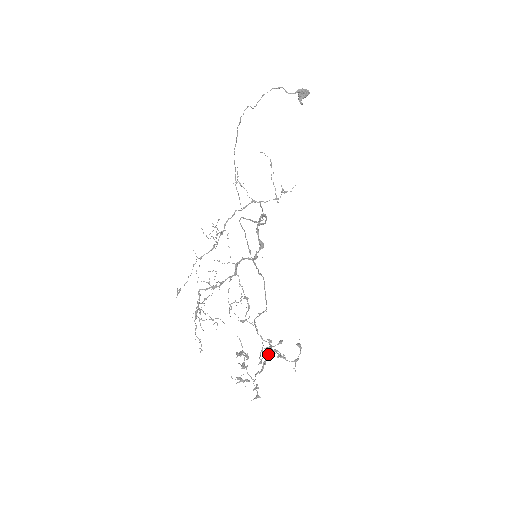
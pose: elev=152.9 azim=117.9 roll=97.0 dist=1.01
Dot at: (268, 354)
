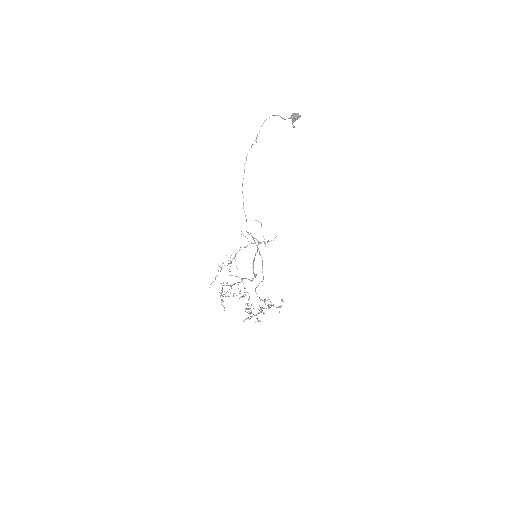
Dot at: (265, 300)
